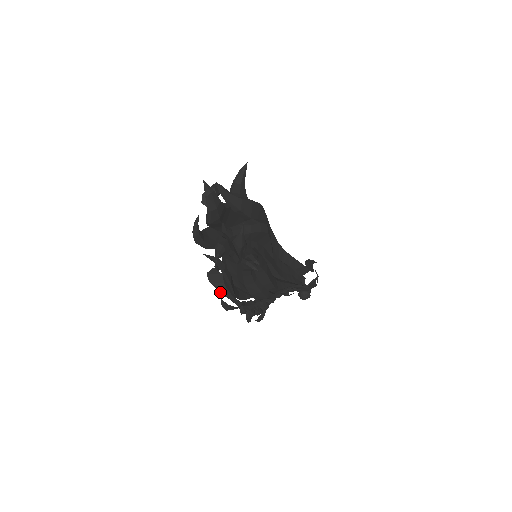
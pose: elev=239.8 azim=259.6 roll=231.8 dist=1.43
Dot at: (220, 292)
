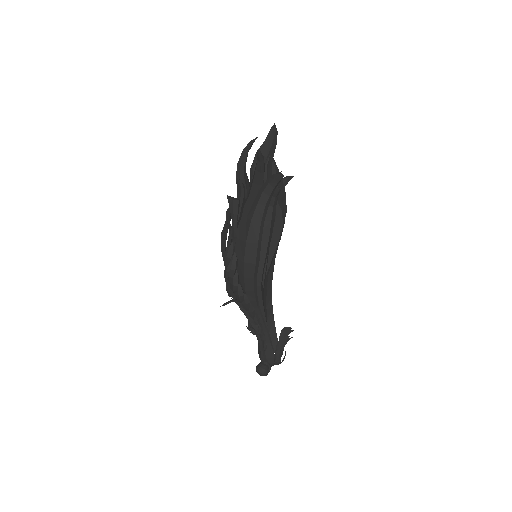
Dot at: (230, 208)
